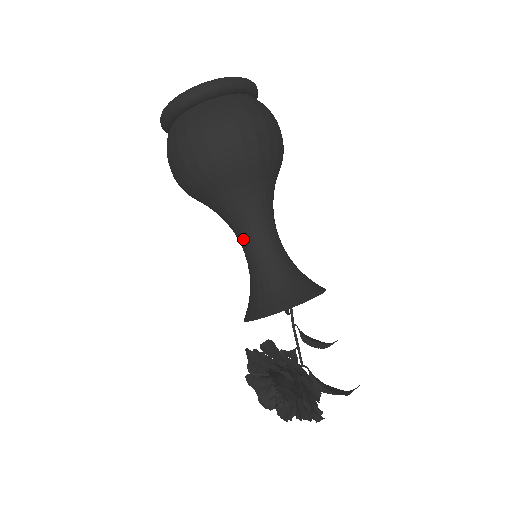
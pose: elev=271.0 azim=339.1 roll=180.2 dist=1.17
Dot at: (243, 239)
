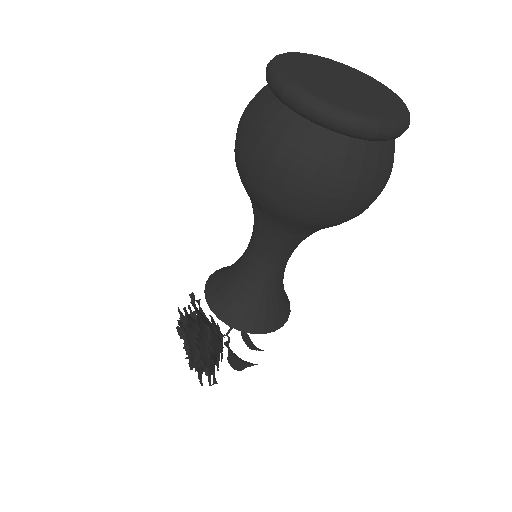
Dot at: (255, 243)
